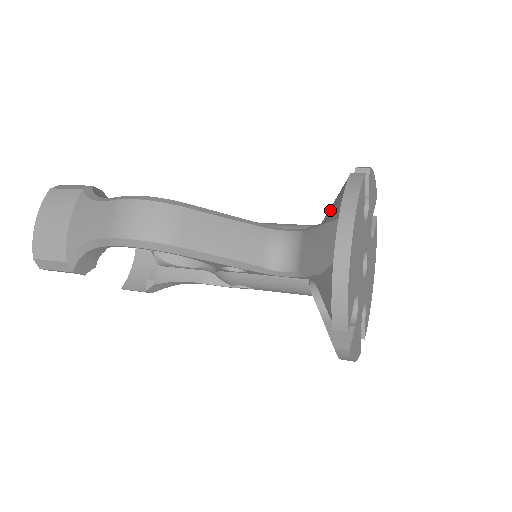
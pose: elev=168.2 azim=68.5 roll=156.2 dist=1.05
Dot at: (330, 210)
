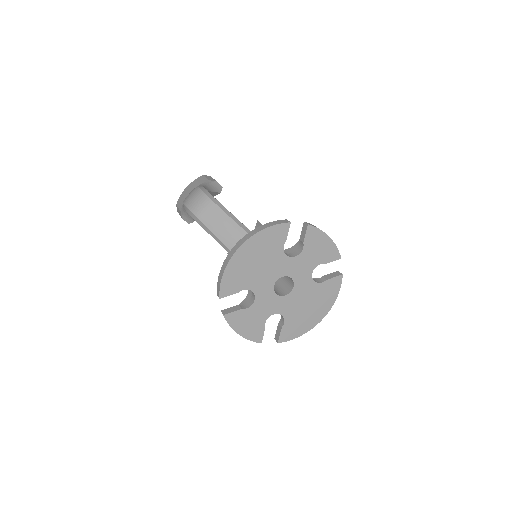
Dot at: occluded
